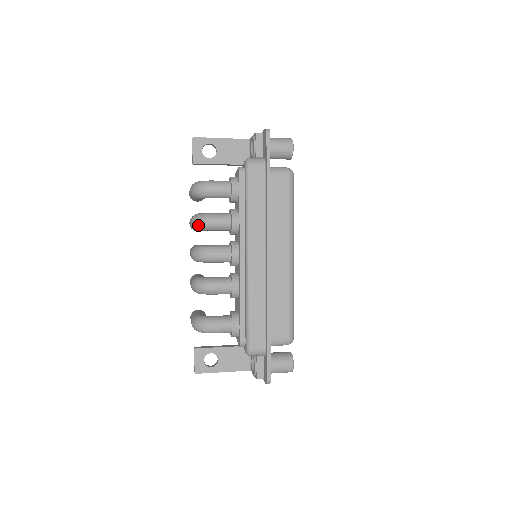
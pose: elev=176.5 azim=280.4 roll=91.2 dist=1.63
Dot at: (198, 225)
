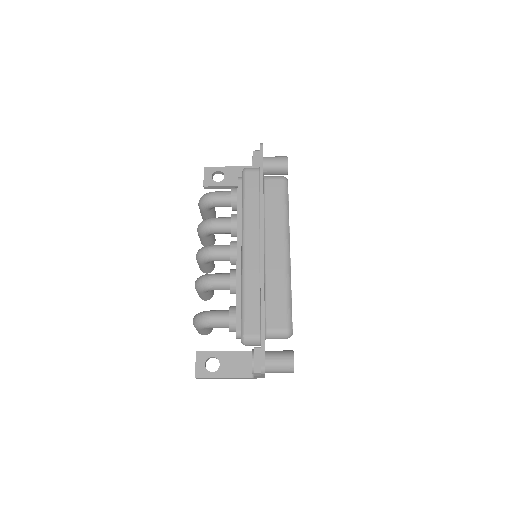
Dot at: (202, 228)
